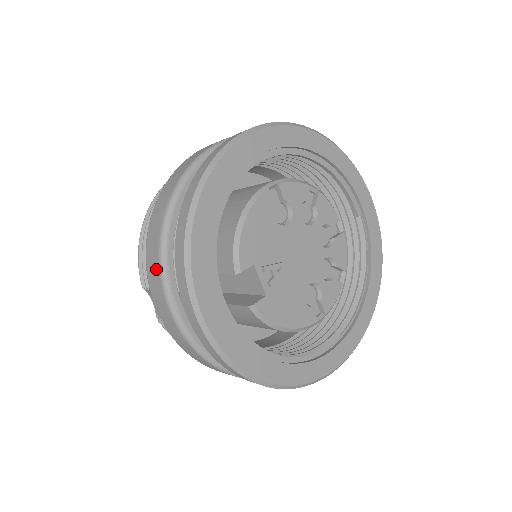
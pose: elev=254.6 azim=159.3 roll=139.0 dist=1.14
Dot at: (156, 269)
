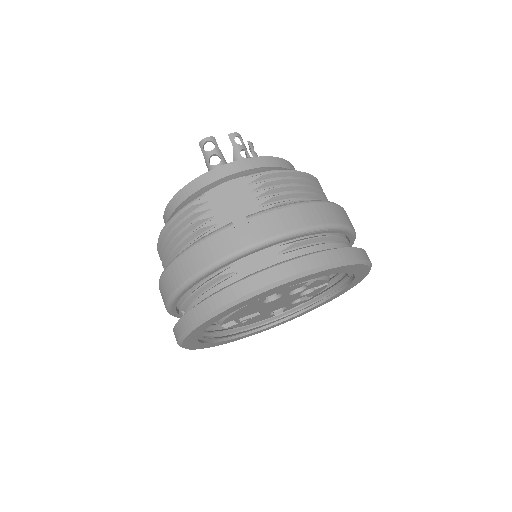
Dot at: (164, 301)
